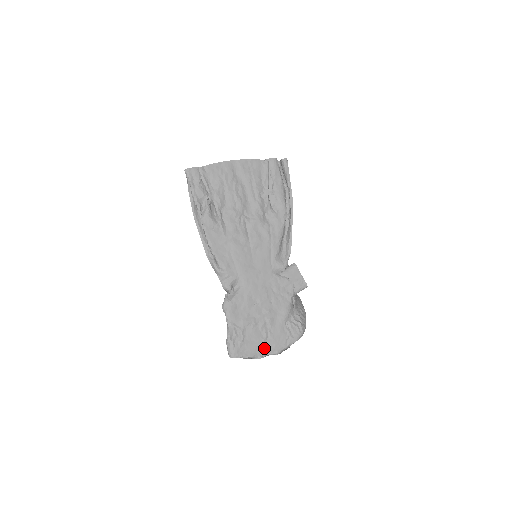
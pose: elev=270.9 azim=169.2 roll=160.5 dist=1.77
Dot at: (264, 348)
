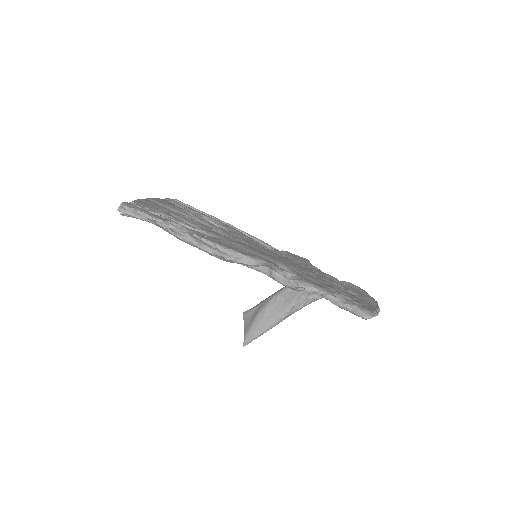
Dot at: (367, 302)
